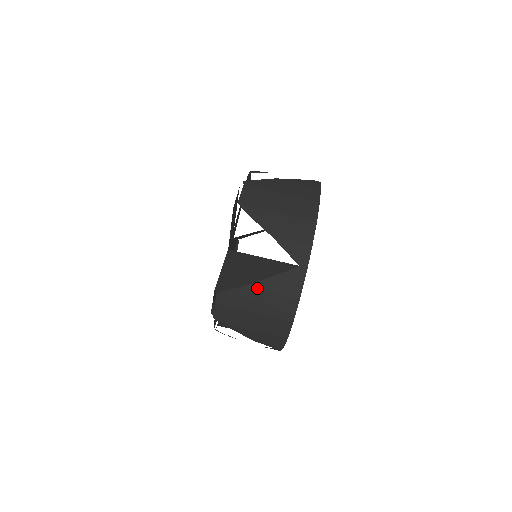
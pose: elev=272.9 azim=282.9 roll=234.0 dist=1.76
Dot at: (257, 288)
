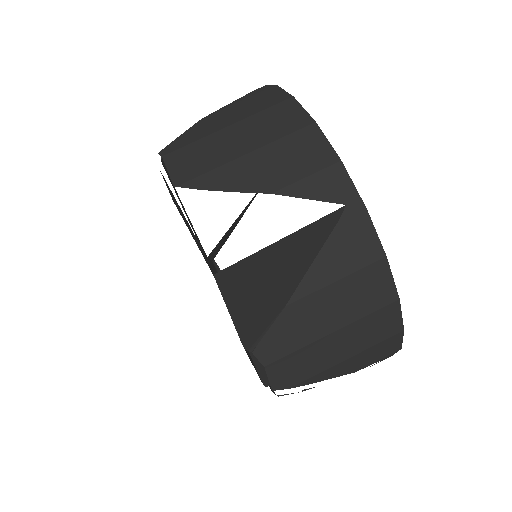
Dot at: (308, 292)
